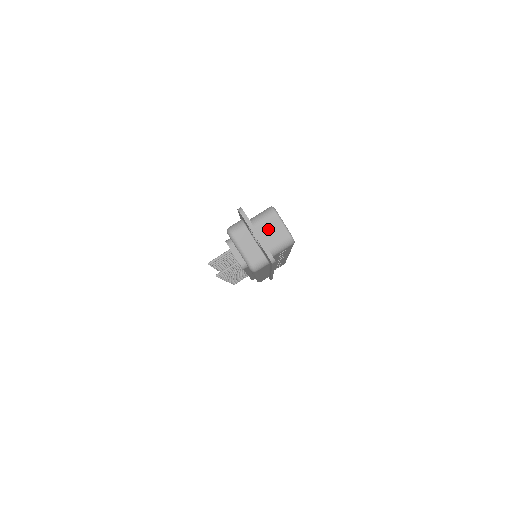
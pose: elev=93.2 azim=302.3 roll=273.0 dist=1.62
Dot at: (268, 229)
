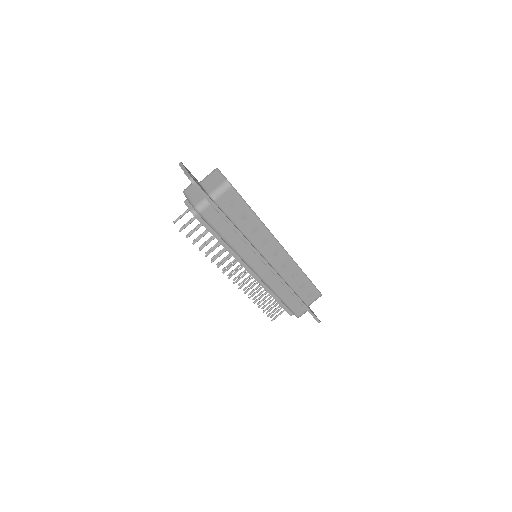
Dot at: (210, 181)
